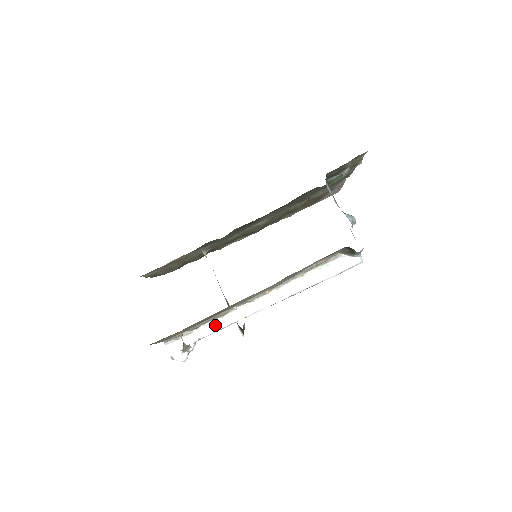
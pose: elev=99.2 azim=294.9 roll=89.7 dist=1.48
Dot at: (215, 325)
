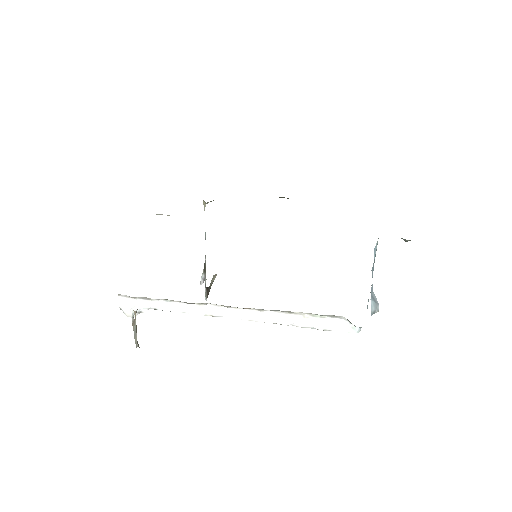
Dot at: (177, 306)
